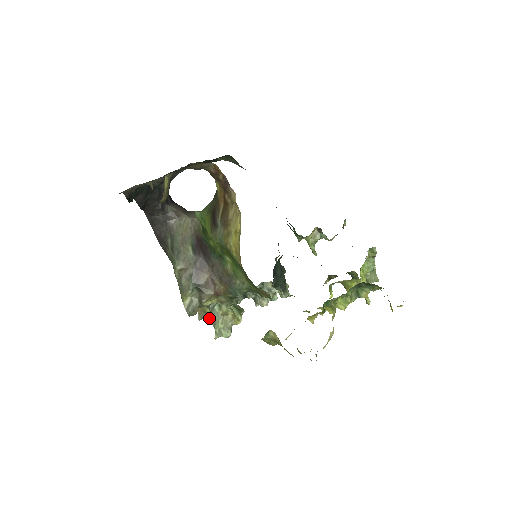
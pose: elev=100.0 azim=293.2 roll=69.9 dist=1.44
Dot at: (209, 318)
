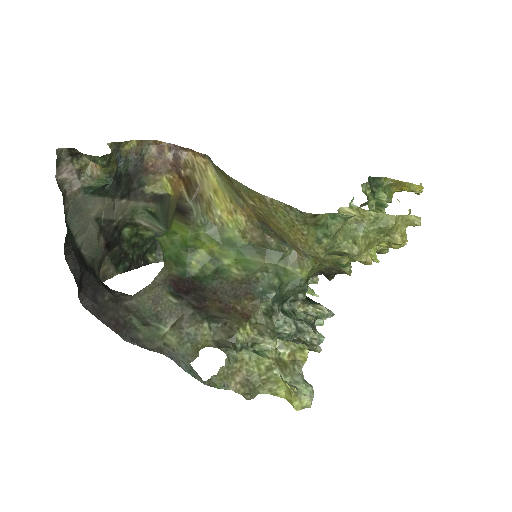
Dot at: (261, 377)
